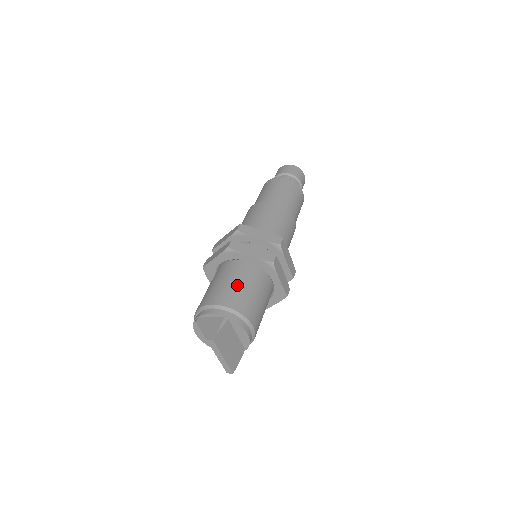
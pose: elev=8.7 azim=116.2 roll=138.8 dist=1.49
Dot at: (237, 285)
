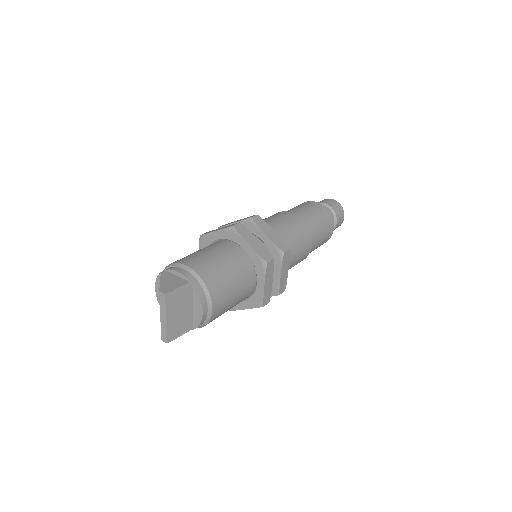
Dot at: (220, 262)
